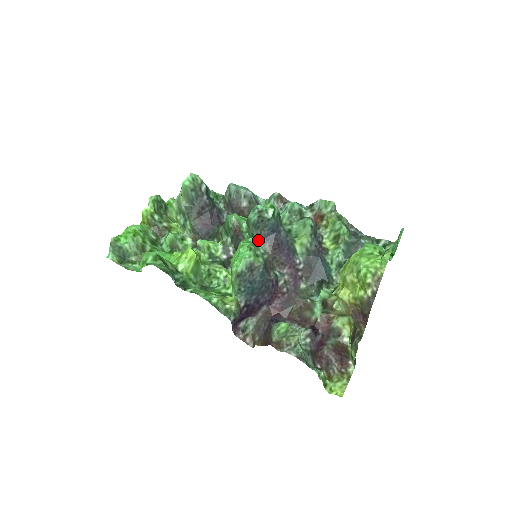
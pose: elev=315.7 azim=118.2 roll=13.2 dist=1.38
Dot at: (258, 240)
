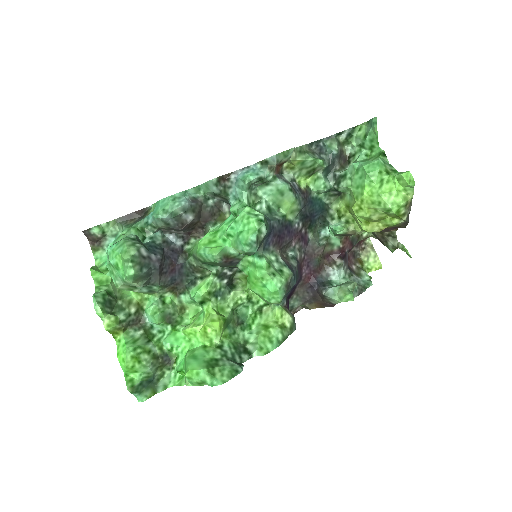
Dot at: (261, 253)
